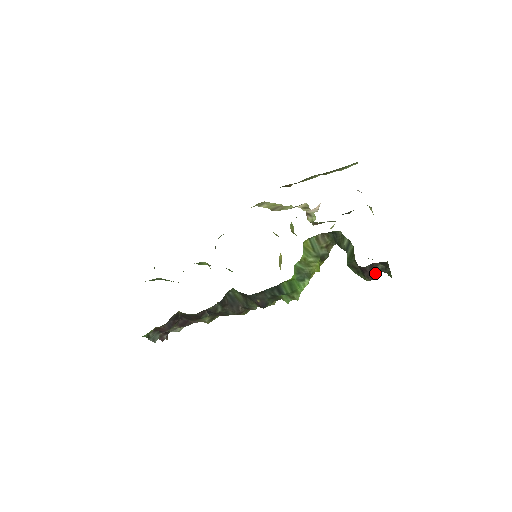
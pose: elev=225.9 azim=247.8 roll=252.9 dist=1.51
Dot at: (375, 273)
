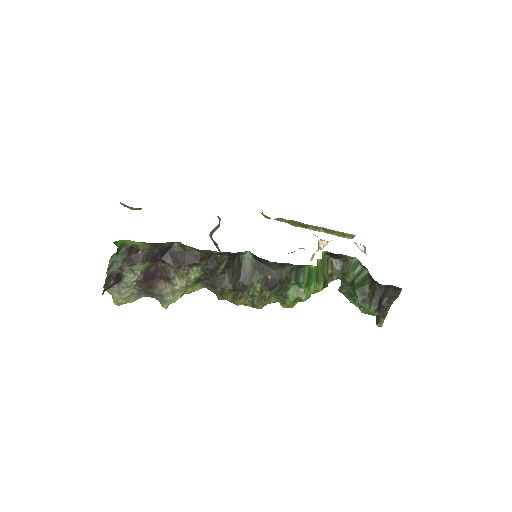
Dot at: (381, 304)
